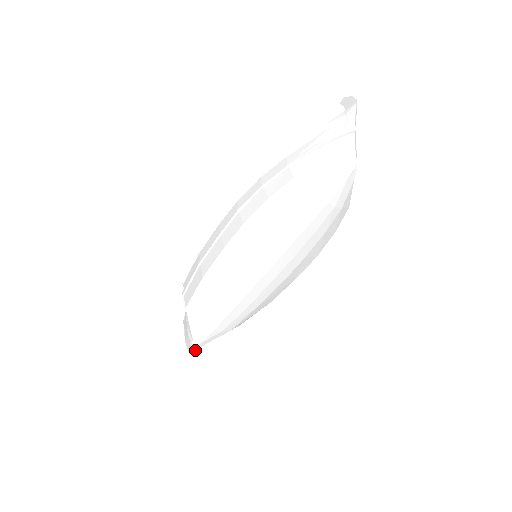
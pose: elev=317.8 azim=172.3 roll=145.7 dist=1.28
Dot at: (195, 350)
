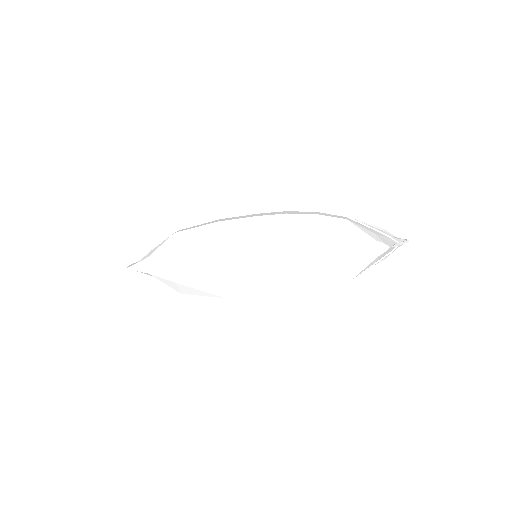
Dot at: (135, 269)
